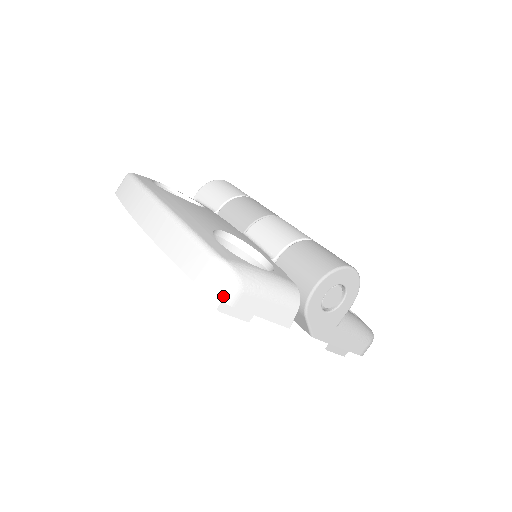
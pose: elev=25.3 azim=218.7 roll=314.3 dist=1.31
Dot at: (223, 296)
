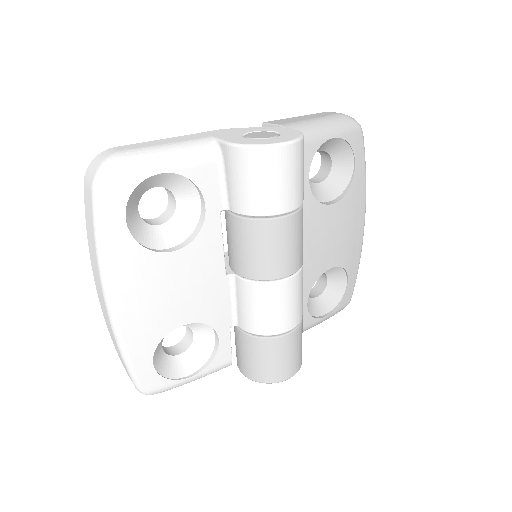
Dot at: occluded
